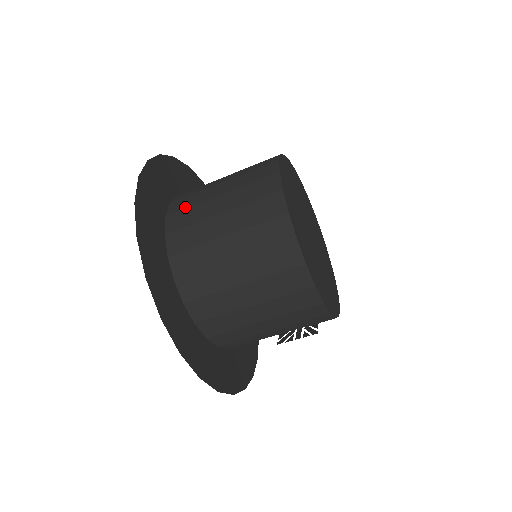
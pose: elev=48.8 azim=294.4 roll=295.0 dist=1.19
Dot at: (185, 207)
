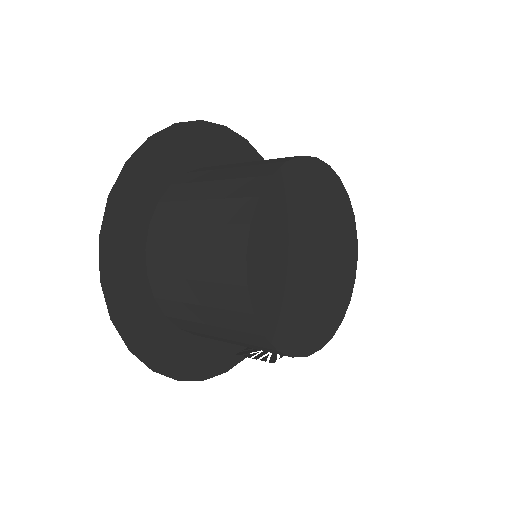
Dot at: (188, 181)
